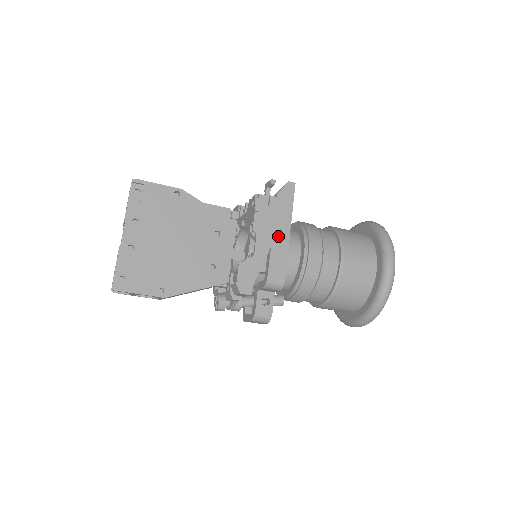
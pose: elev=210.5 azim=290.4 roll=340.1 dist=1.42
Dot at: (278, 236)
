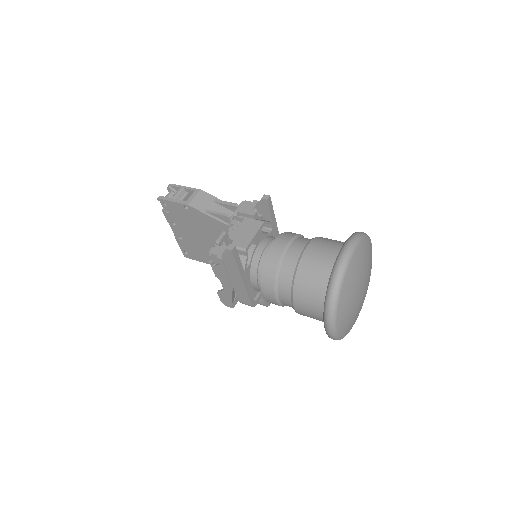
Dot at: (235, 282)
